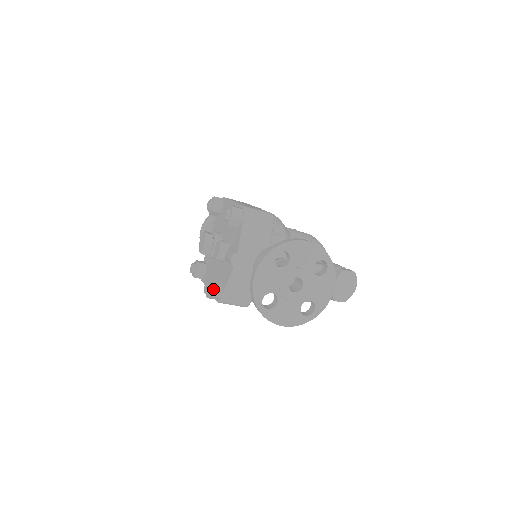
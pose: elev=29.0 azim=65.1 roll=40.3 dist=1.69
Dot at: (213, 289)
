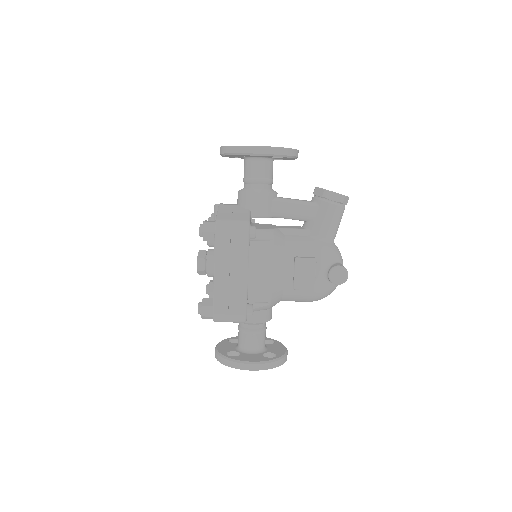
Dot at: occluded
